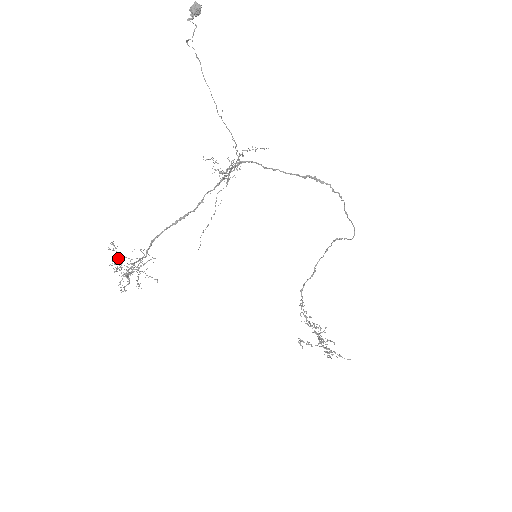
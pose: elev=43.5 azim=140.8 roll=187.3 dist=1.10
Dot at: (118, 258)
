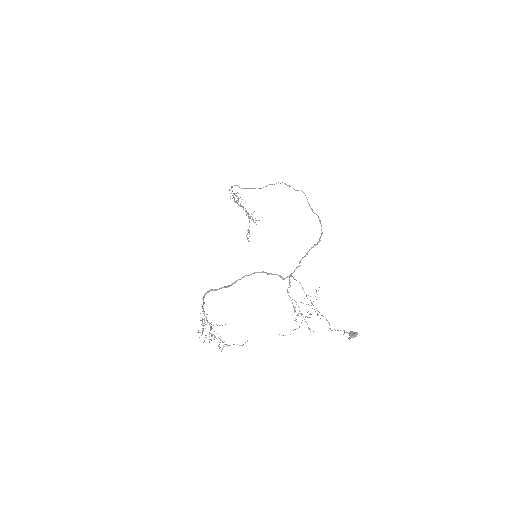
Dot at: (202, 333)
